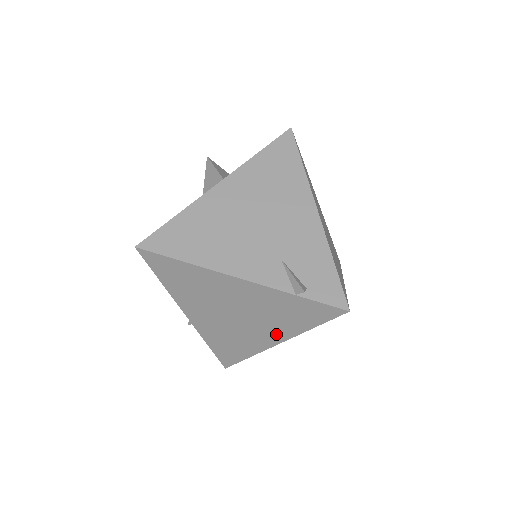
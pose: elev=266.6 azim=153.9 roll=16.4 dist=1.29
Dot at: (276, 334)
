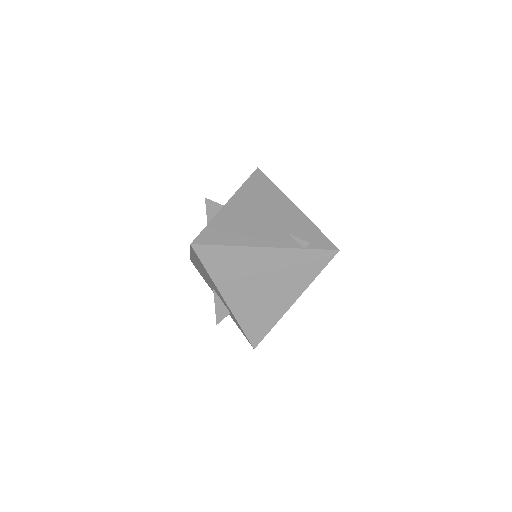
Dot at: (293, 292)
